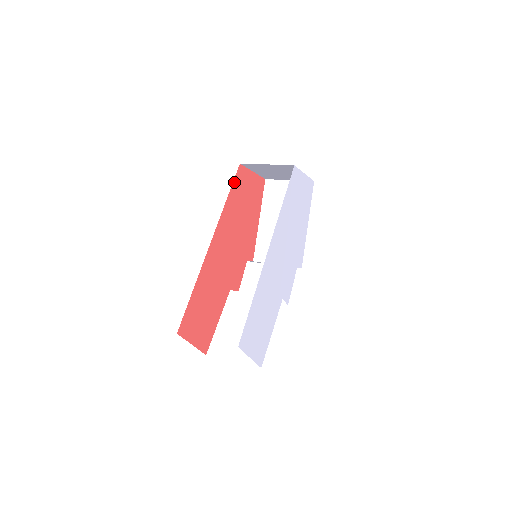
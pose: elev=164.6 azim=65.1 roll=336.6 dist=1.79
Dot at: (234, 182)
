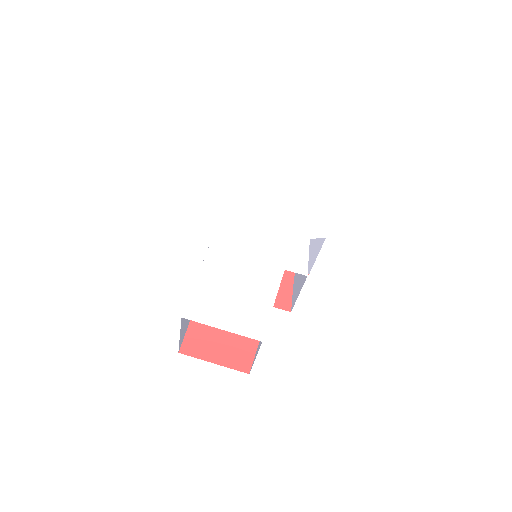
Dot at: occluded
